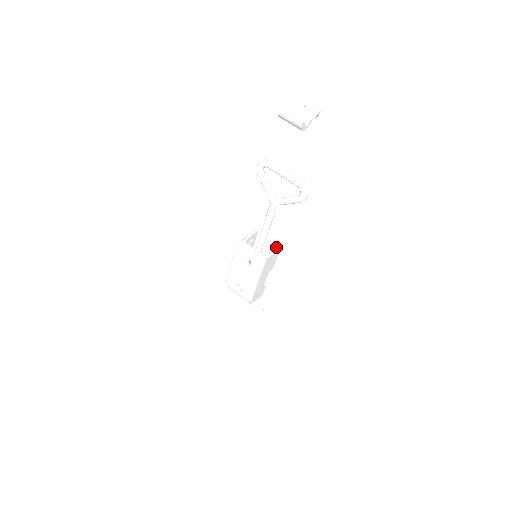
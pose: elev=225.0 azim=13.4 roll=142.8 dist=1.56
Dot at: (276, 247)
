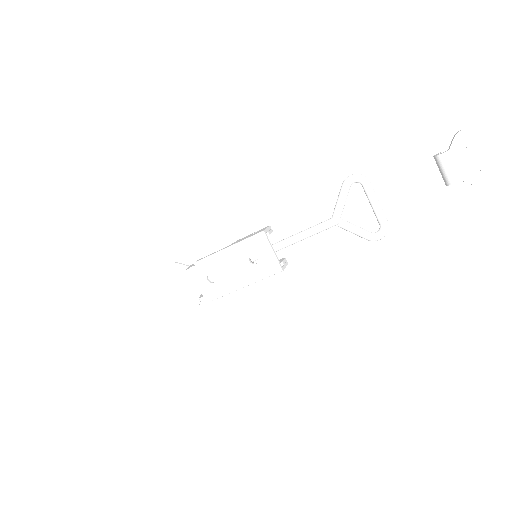
Dot at: (286, 260)
